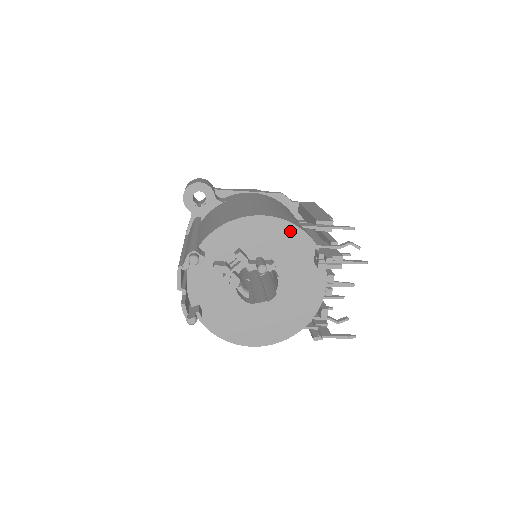
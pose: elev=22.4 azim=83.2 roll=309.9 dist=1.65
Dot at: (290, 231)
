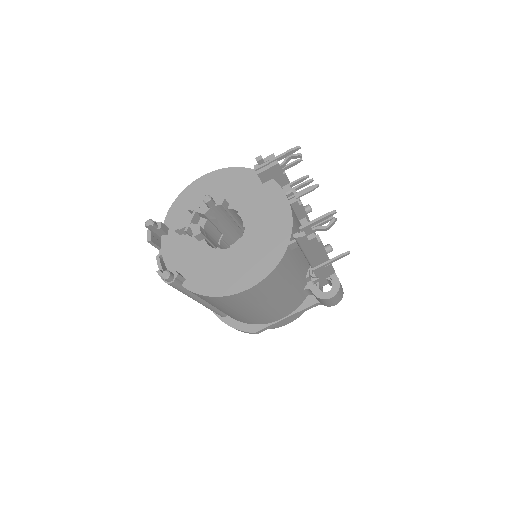
Dot at: (229, 174)
